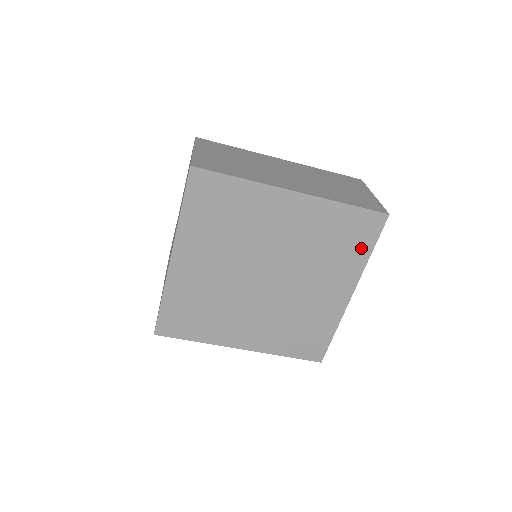
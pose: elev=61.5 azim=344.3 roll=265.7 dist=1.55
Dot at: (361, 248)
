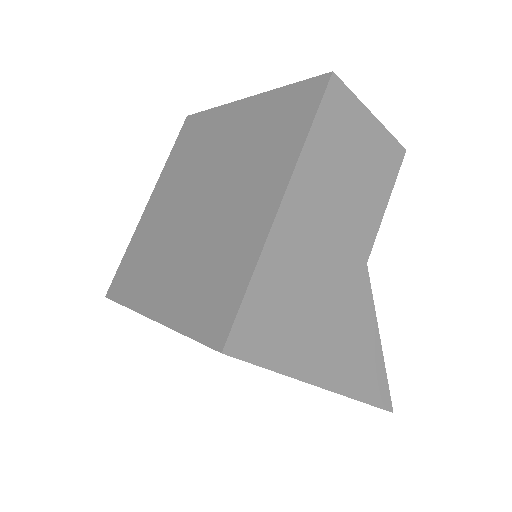
Dot at: (298, 128)
